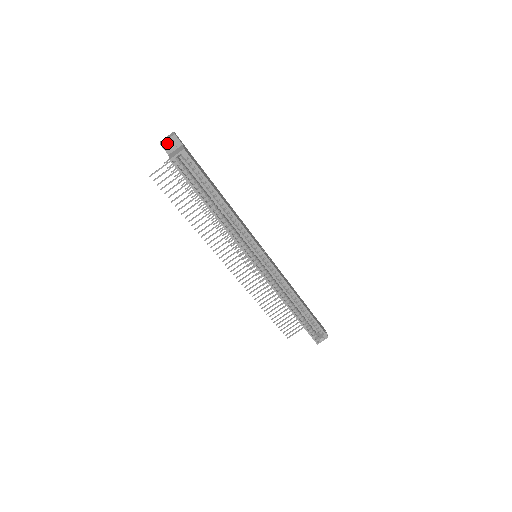
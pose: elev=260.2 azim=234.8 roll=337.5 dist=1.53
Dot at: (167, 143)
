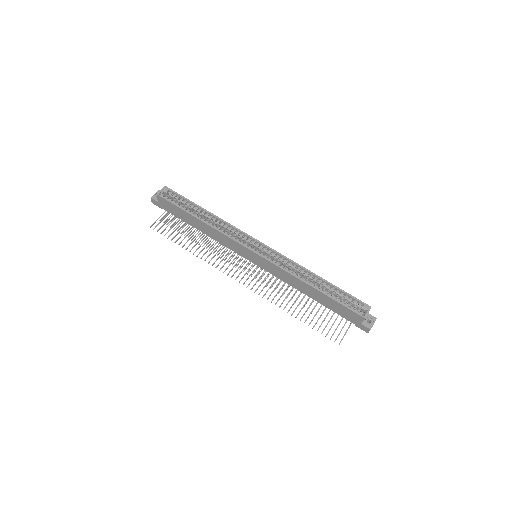
Dot at: (155, 196)
